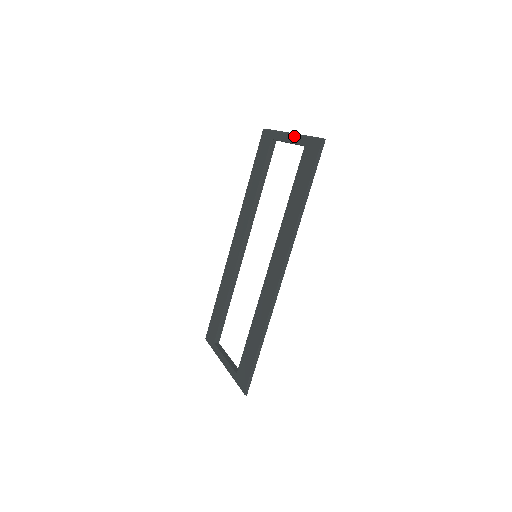
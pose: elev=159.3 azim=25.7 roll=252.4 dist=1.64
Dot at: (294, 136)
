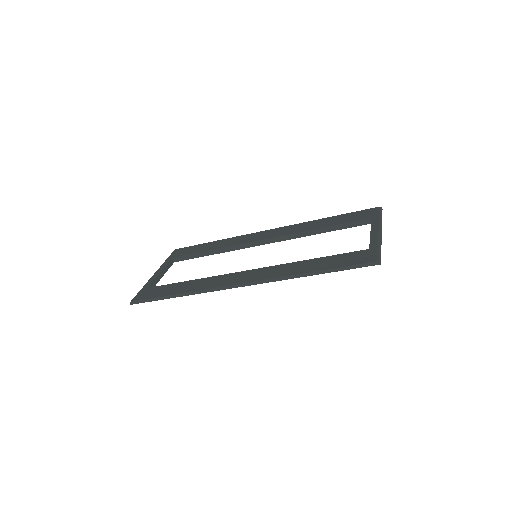
Dot at: (378, 235)
